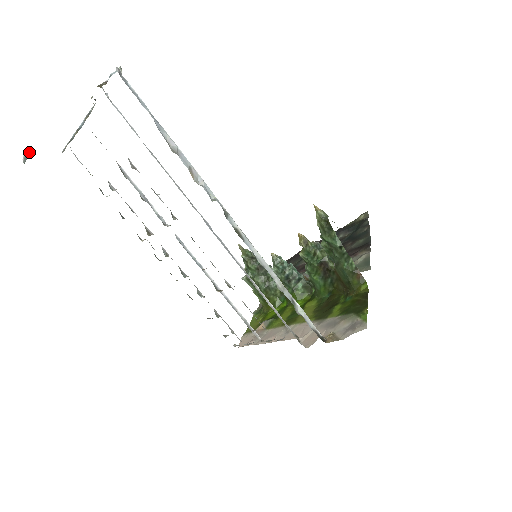
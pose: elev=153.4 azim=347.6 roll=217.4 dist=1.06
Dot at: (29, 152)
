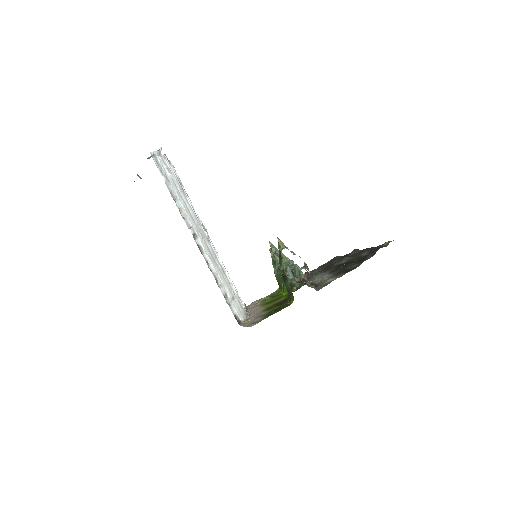
Dot at: occluded
